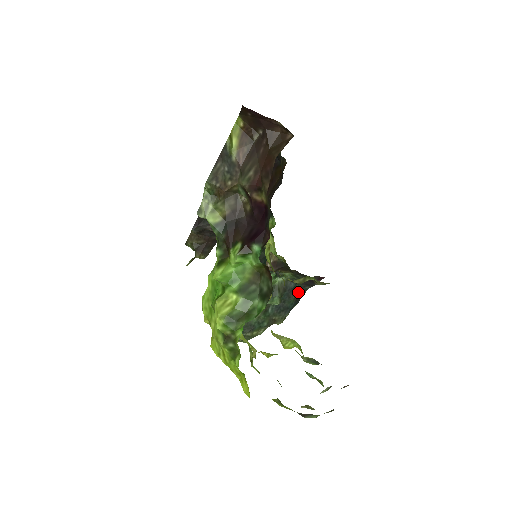
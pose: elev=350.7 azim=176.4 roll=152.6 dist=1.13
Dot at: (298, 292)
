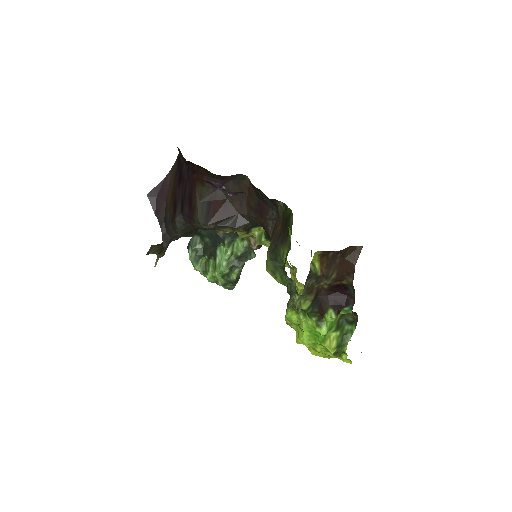
Dot at: occluded
